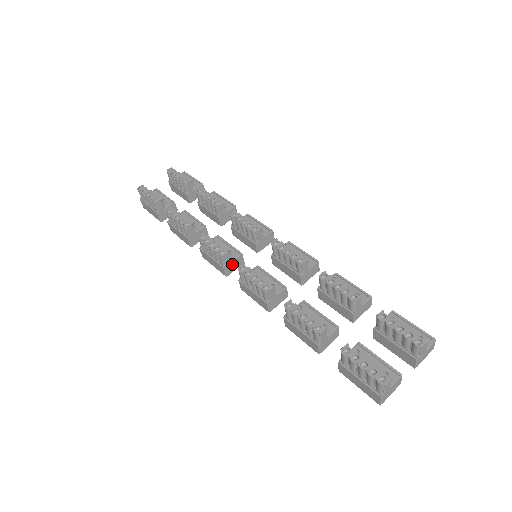
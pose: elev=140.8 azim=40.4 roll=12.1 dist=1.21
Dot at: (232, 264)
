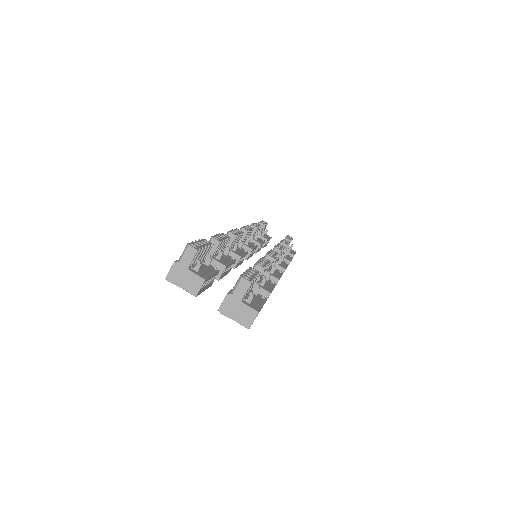
Dot at: occluded
